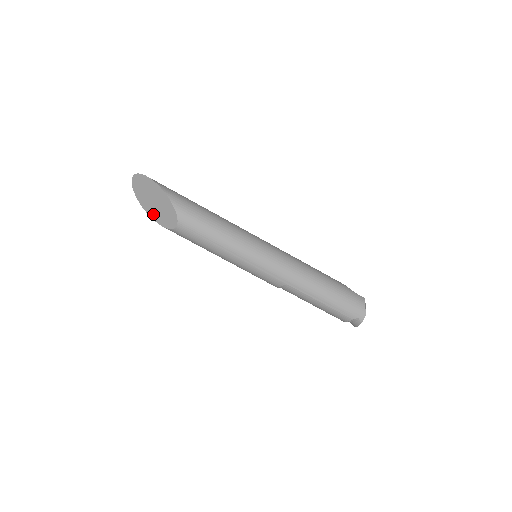
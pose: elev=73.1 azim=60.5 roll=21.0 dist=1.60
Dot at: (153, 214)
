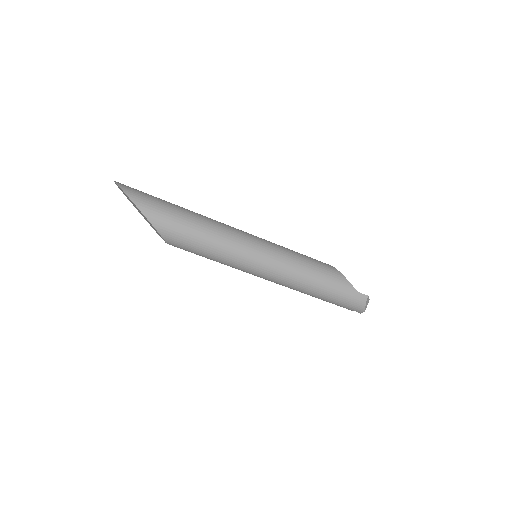
Dot at: (144, 218)
